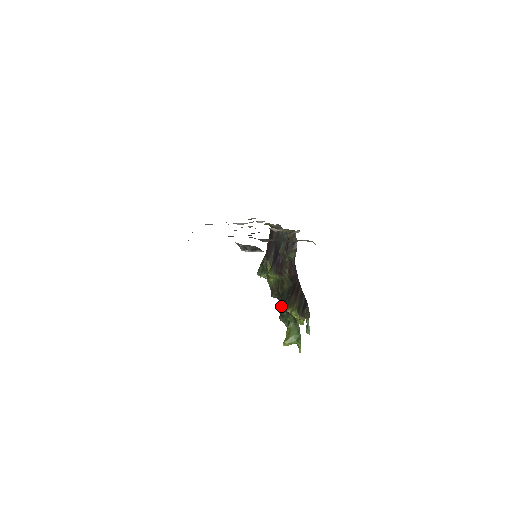
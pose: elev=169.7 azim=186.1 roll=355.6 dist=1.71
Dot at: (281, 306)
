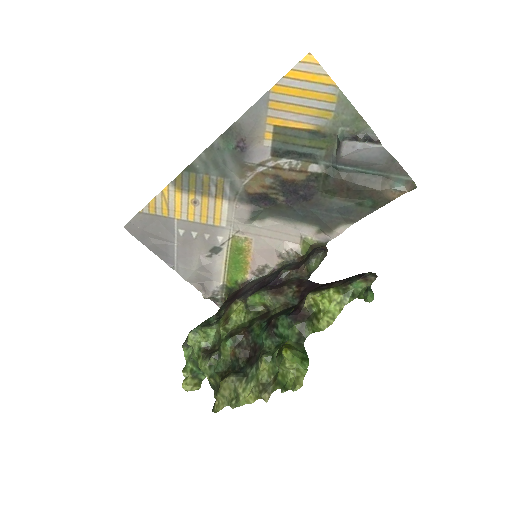
Dot at: (279, 315)
